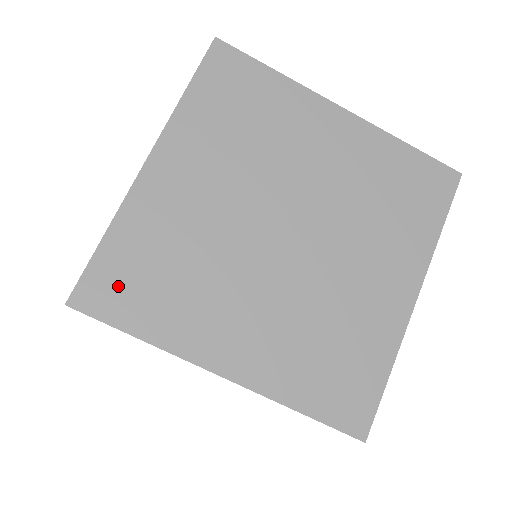
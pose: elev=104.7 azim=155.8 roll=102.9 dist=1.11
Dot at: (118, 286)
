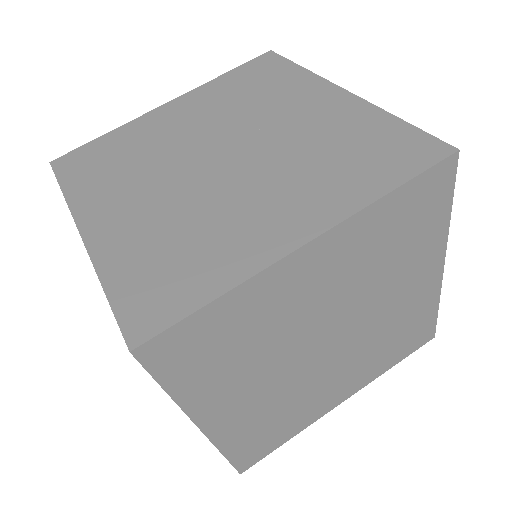
Dot at: (83, 161)
